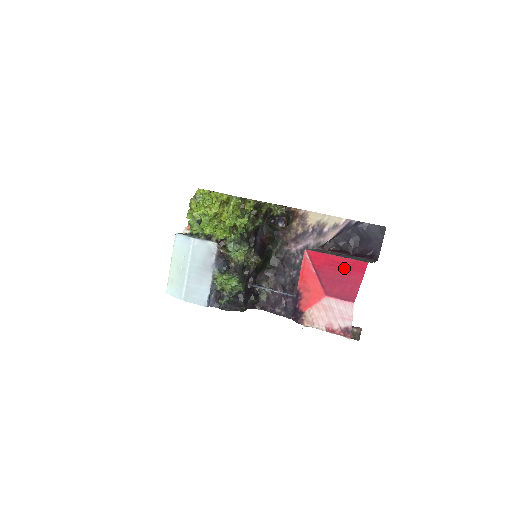
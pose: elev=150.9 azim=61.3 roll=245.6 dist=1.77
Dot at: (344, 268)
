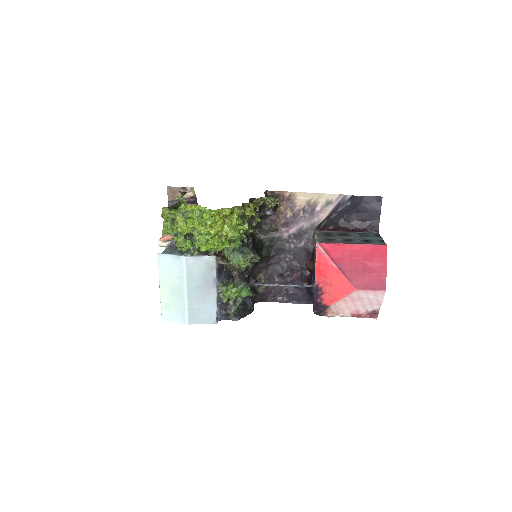
Dot at: (365, 256)
